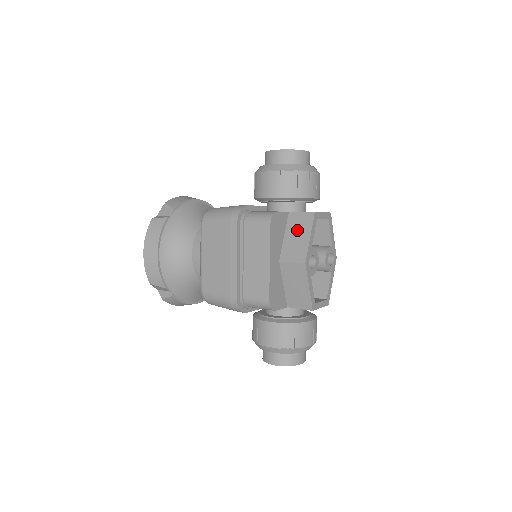
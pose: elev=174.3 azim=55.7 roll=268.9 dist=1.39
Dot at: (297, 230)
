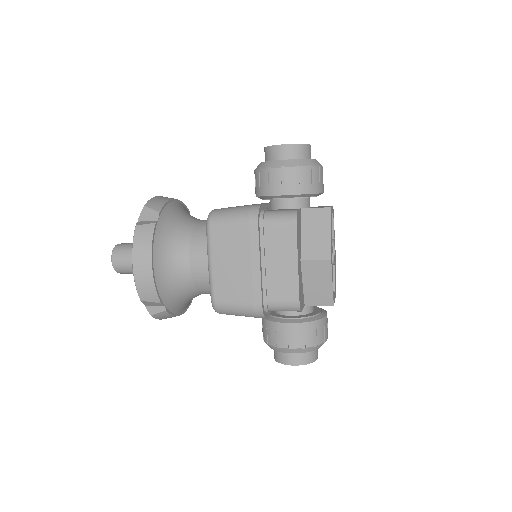
Dot at: (315, 227)
